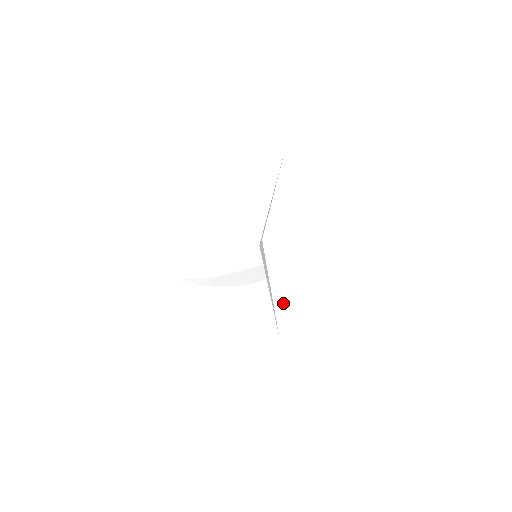
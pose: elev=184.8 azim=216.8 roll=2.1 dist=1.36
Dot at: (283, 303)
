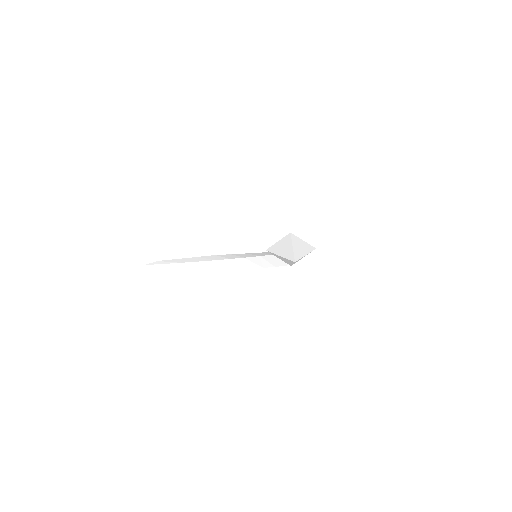
Dot at: (300, 254)
